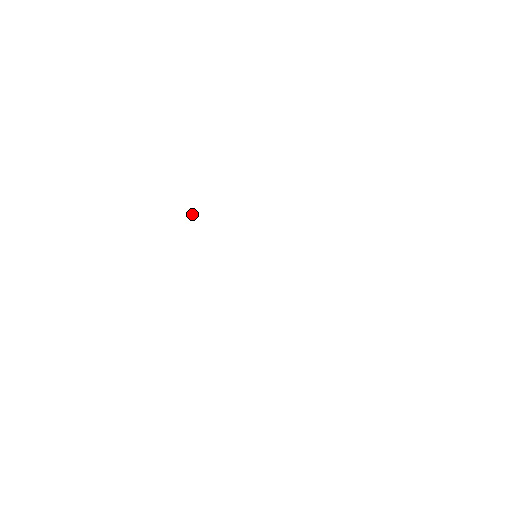
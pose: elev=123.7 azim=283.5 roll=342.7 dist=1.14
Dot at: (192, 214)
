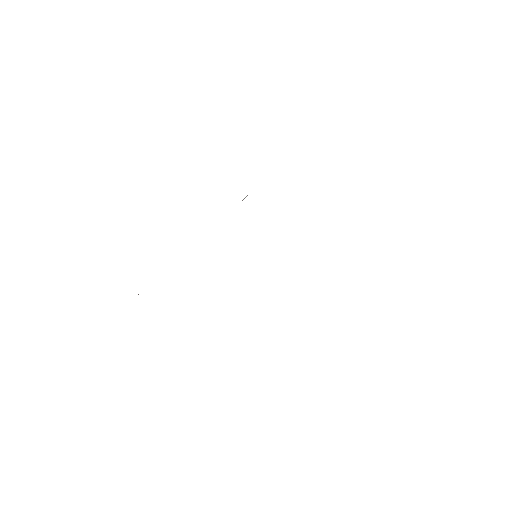
Dot at: occluded
